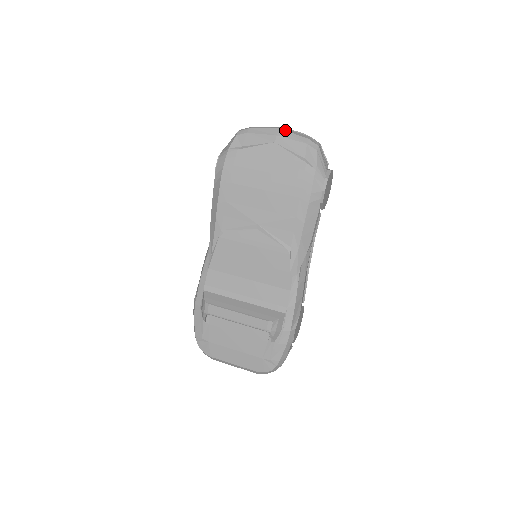
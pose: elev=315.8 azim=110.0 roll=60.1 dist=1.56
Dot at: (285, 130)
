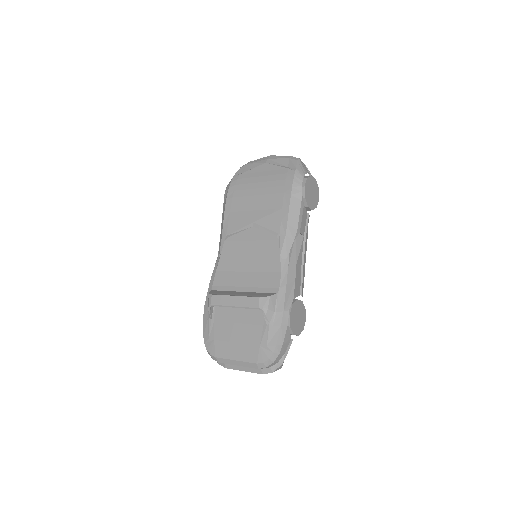
Dot at: (274, 155)
